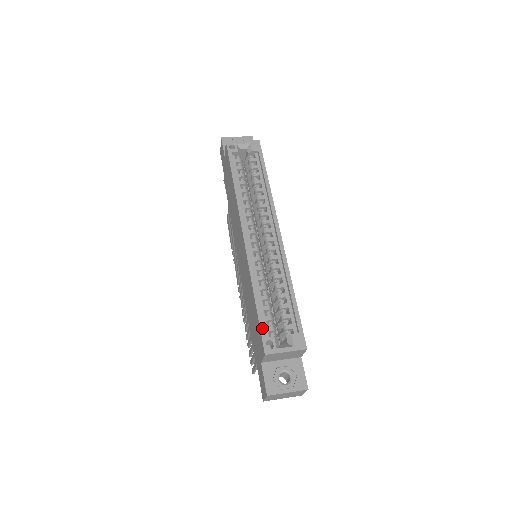
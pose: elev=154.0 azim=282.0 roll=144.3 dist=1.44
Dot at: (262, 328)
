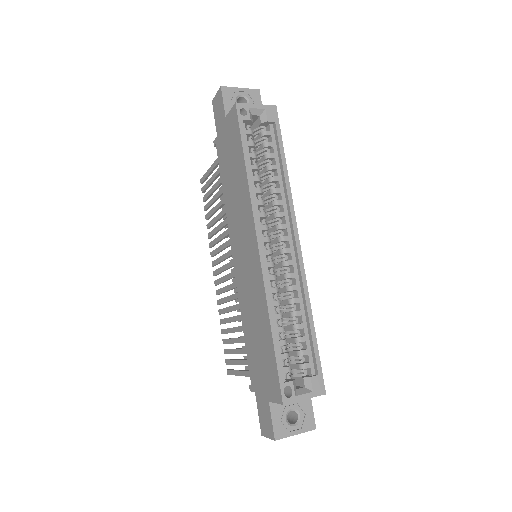
Dot at: (280, 371)
